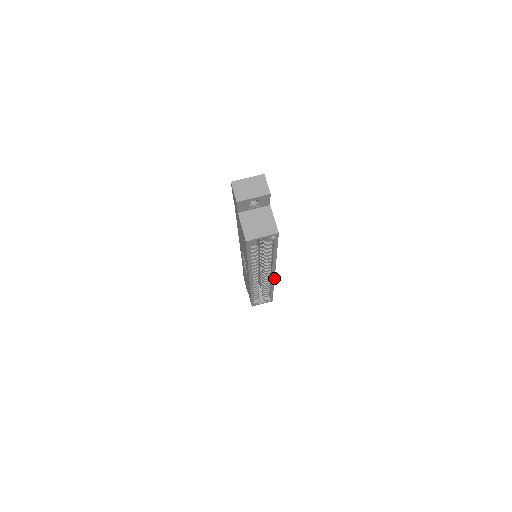
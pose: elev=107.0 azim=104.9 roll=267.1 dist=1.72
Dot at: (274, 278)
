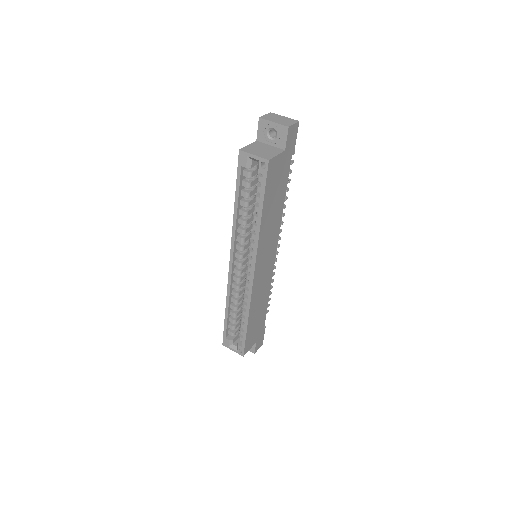
Dot at: (253, 284)
